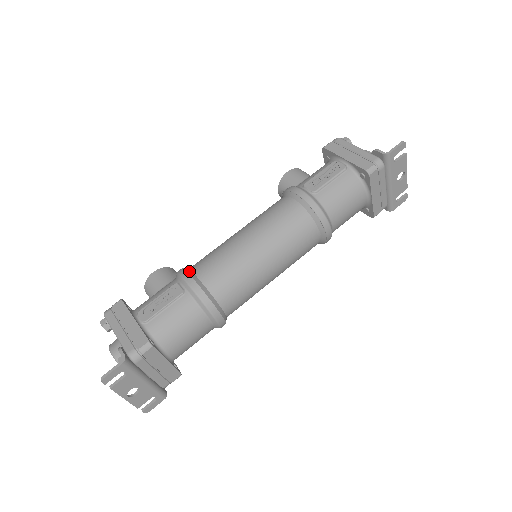
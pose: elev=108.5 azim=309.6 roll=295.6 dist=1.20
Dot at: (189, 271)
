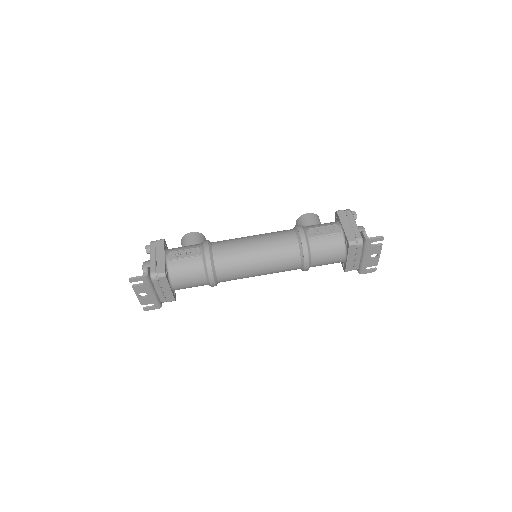
Dot at: (210, 244)
